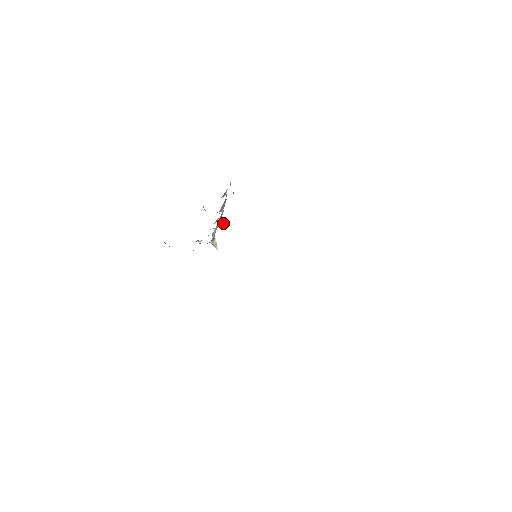
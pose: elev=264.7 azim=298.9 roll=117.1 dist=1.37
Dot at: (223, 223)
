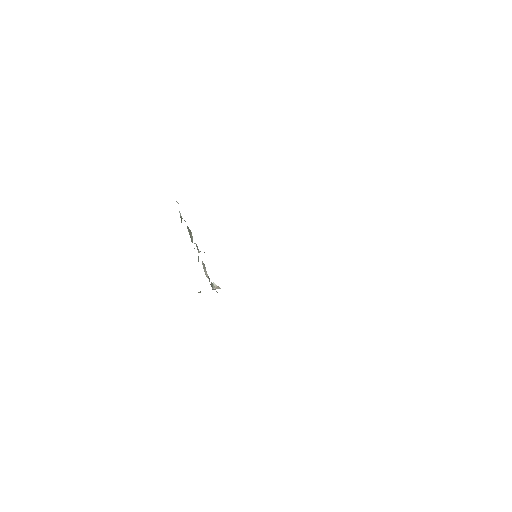
Dot at: occluded
